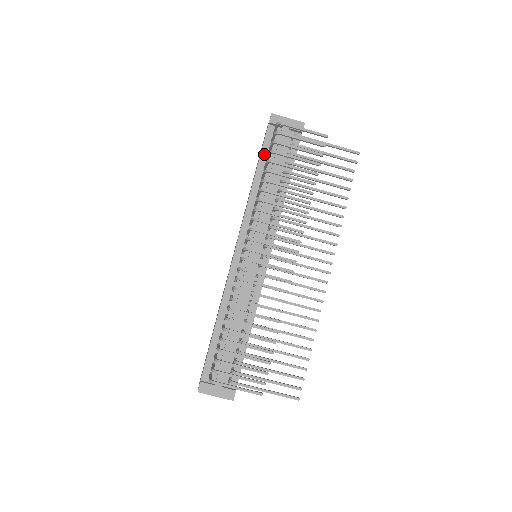
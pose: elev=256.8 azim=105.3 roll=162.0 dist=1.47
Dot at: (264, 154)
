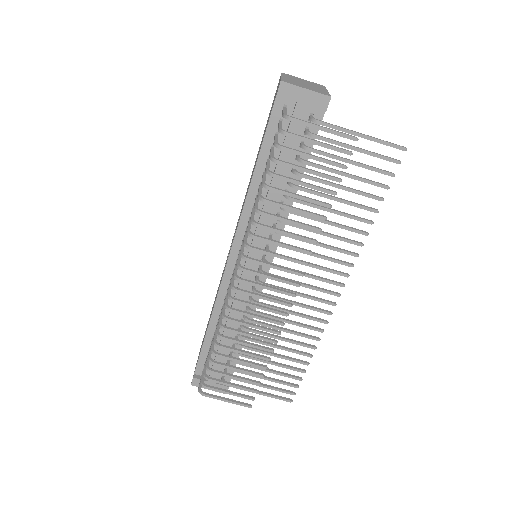
Dot at: (268, 141)
